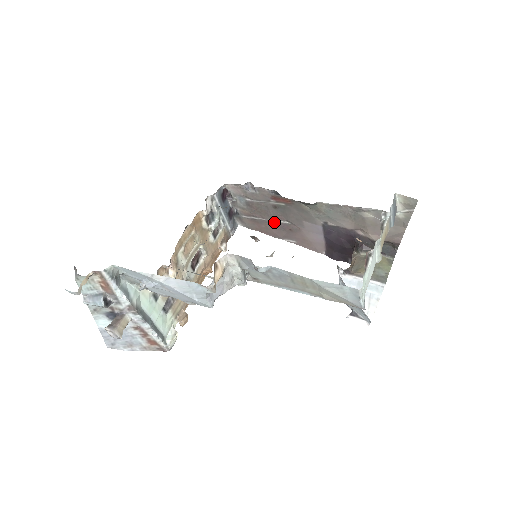
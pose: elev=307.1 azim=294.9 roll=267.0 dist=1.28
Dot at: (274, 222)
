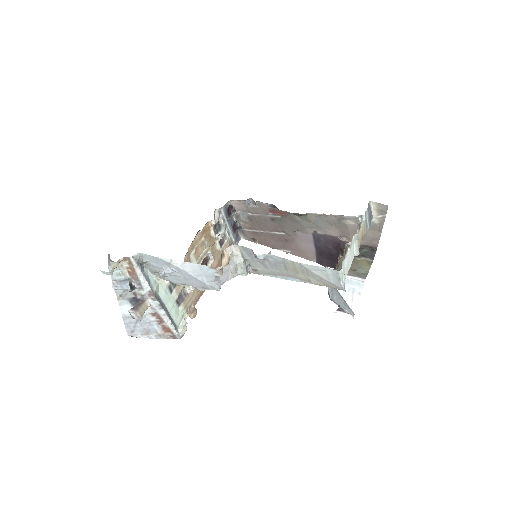
Dot at: (272, 234)
